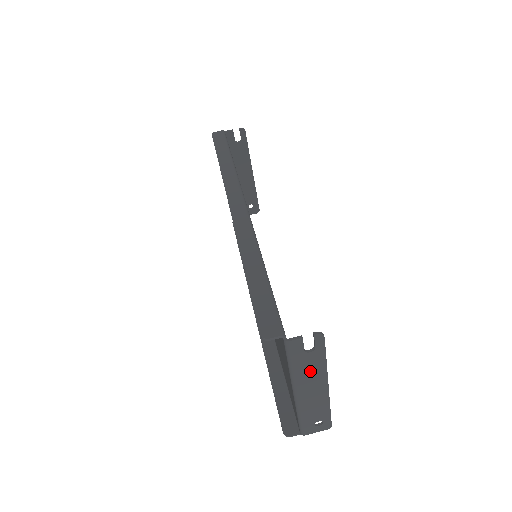
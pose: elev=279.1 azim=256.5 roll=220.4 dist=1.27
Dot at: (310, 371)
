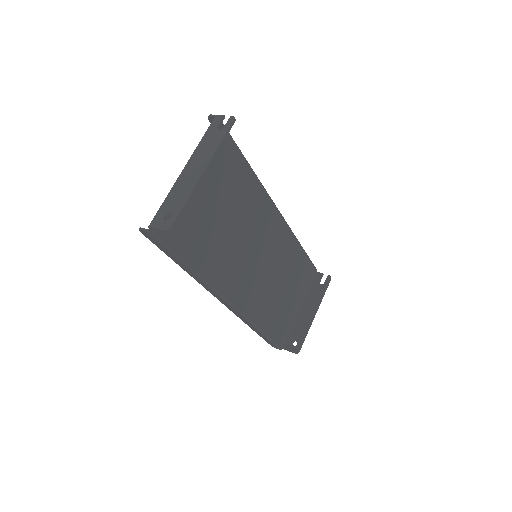
Dot at: (207, 148)
